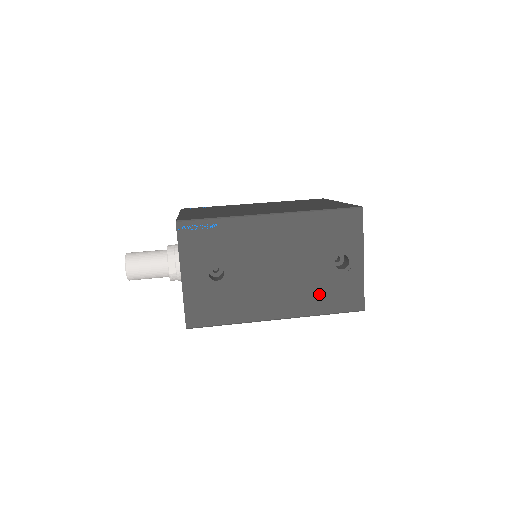
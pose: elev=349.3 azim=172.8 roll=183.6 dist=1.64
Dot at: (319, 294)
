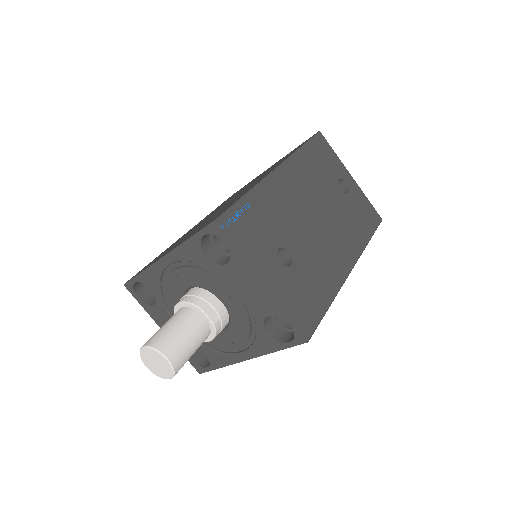
Dot at: (354, 225)
